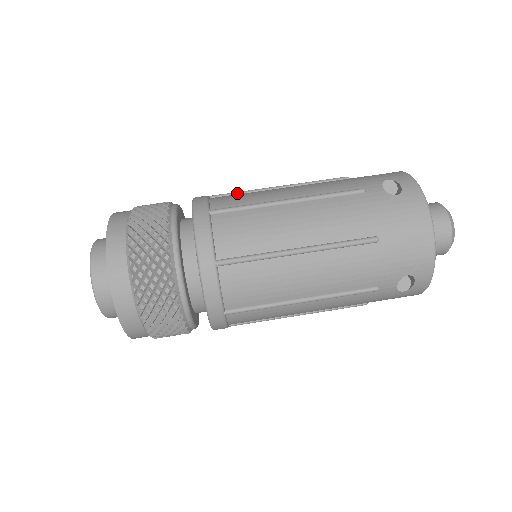
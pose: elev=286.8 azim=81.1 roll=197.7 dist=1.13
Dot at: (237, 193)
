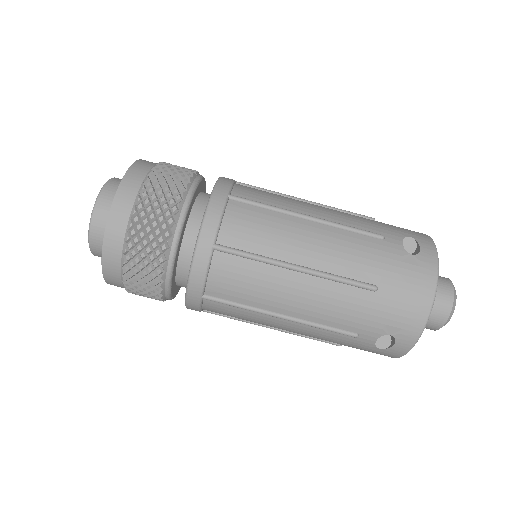
Dot at: (263, 189)
